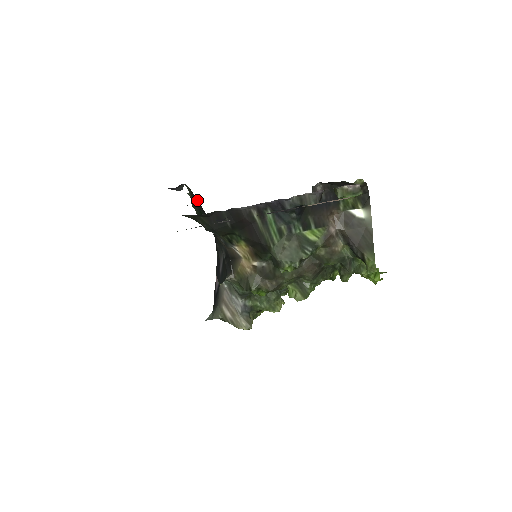
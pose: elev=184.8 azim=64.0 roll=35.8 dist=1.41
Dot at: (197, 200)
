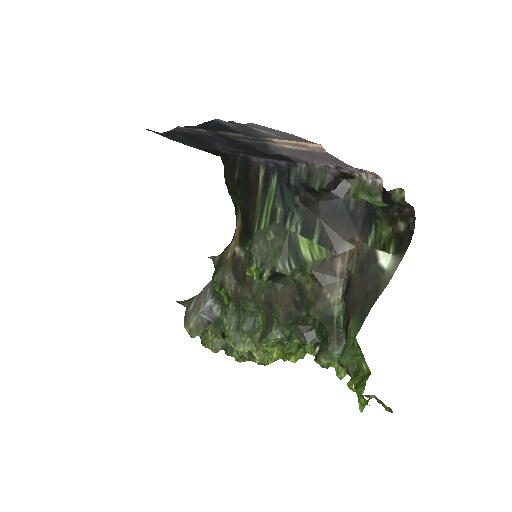
Dot at: occluded
